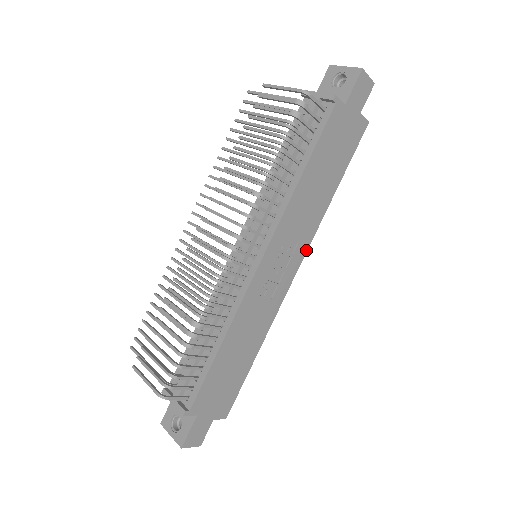
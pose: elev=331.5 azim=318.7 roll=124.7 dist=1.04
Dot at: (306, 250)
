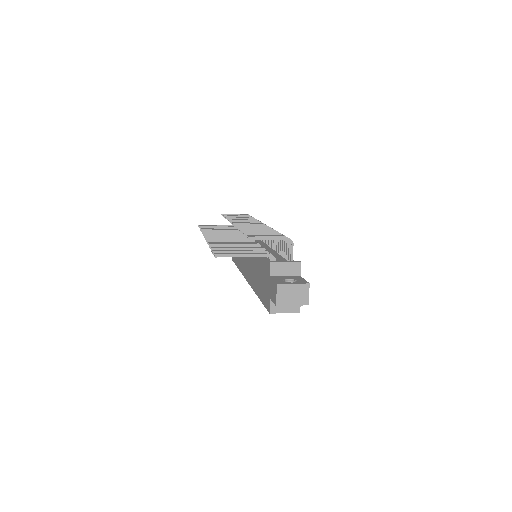
Dot at: occluded
